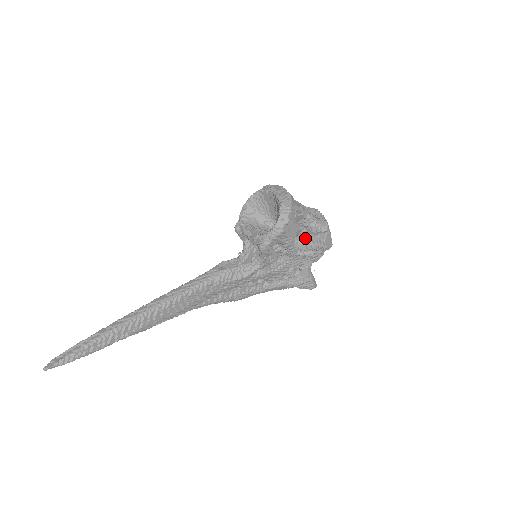
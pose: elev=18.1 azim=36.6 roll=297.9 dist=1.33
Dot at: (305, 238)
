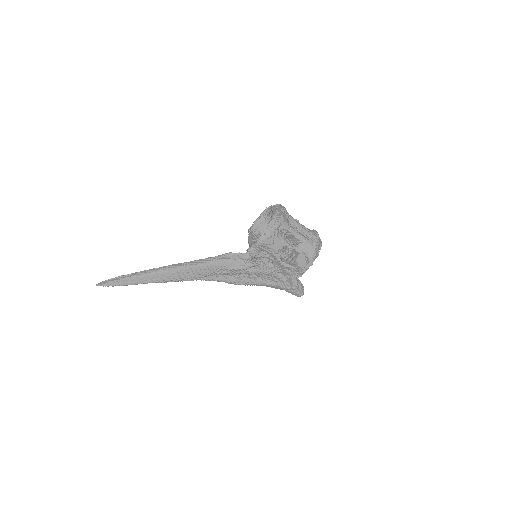
Dot at: (287, 253)
